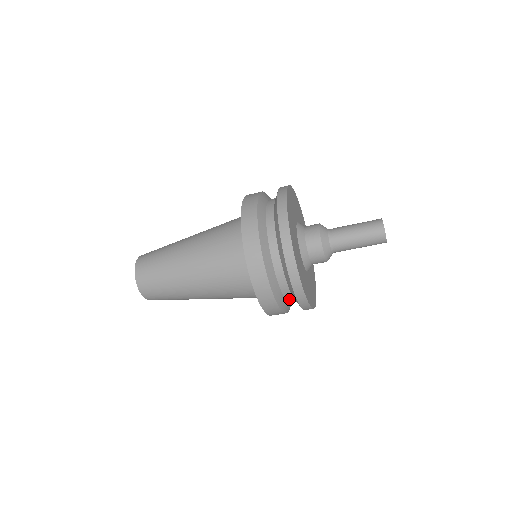
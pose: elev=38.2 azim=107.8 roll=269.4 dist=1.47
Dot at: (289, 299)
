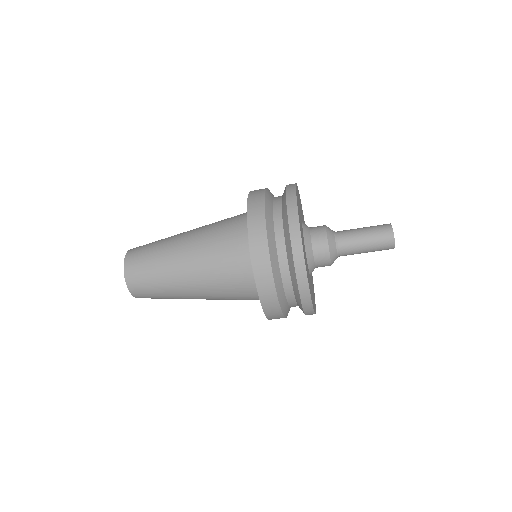
Dot at: (289, 296)
